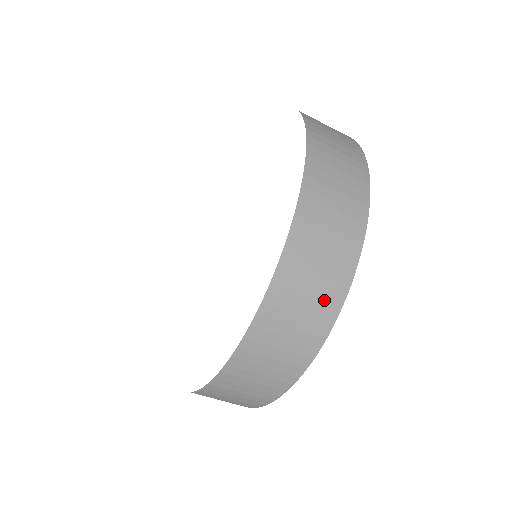
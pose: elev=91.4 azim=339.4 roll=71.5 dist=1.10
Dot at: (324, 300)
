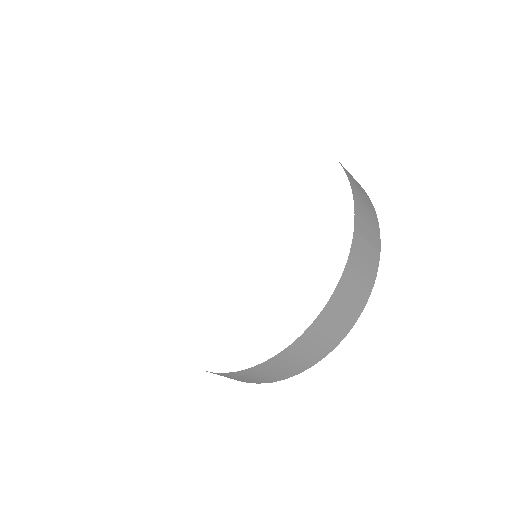
Dot at: (371, 262)
